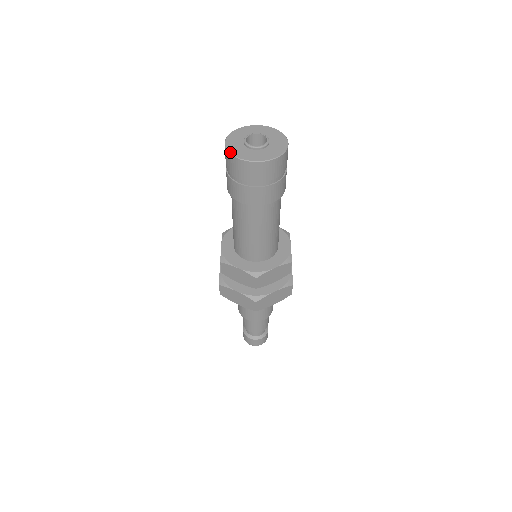
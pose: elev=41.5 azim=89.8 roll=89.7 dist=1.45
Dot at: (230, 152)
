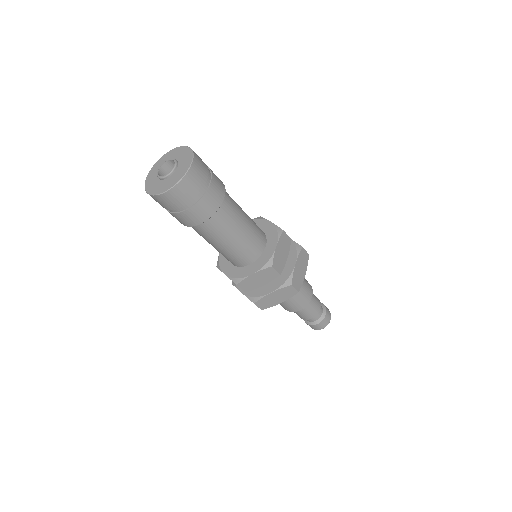
Dot at: (157, 194)
